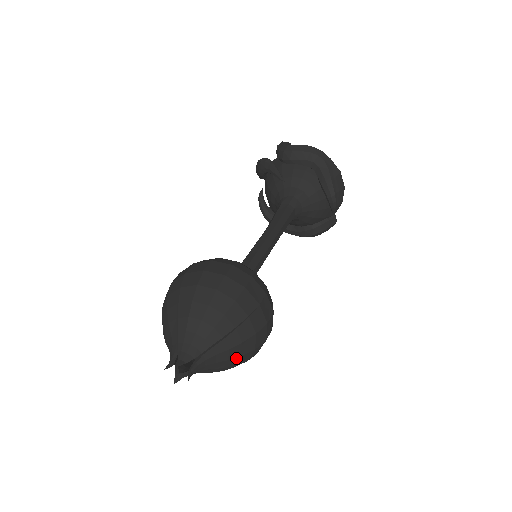
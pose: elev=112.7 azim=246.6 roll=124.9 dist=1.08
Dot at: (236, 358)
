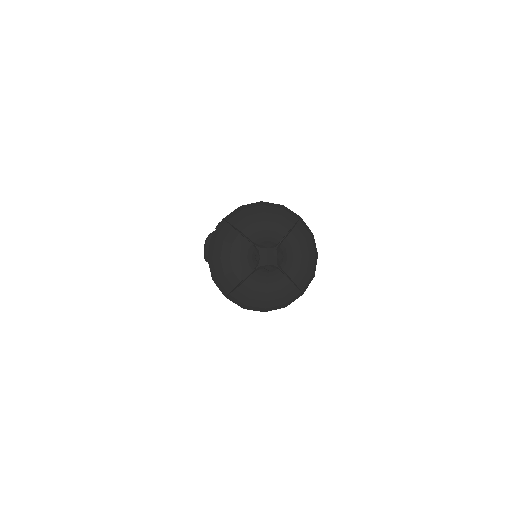
Dot at: (306, 257)
